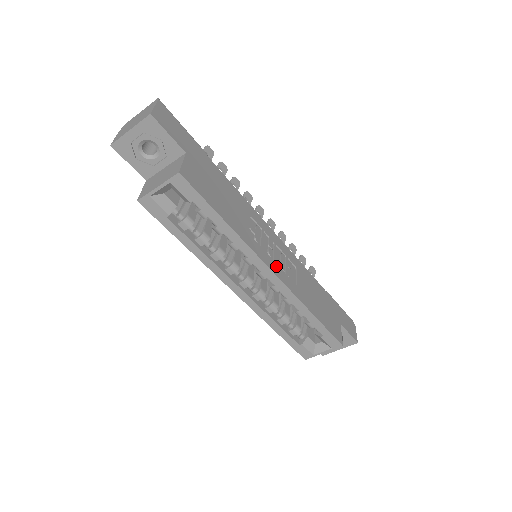
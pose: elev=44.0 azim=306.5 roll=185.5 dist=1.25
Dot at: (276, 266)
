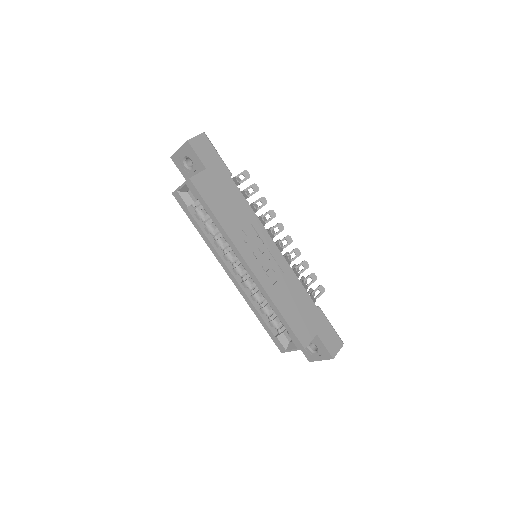
Dot at: (256, 263)
